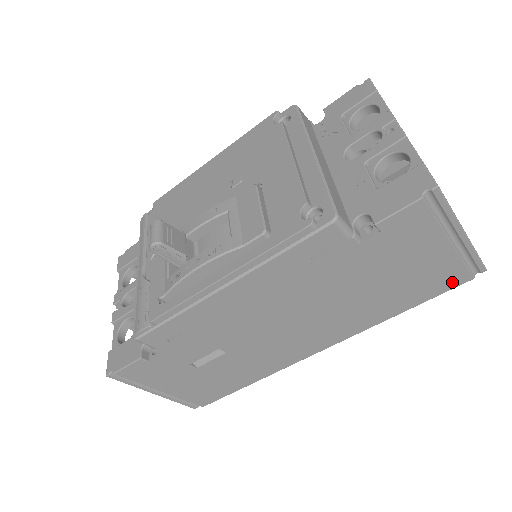
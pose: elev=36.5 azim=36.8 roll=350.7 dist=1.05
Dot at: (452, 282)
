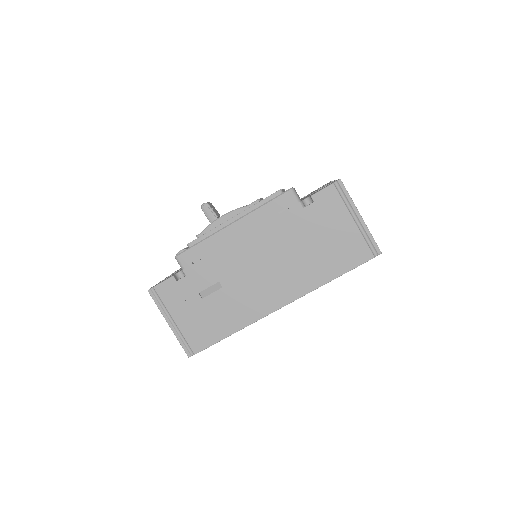
Dot at: (361, 257)
